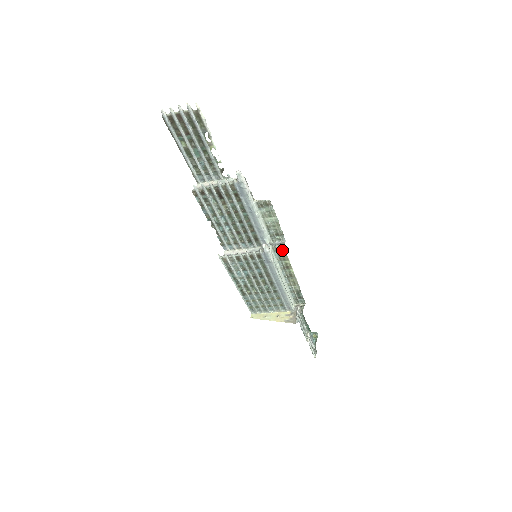
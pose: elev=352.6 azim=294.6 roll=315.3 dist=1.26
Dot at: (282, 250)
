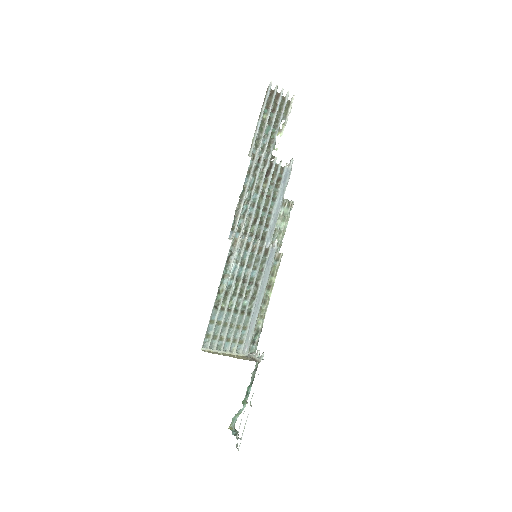
Dot at: (278, 260)
